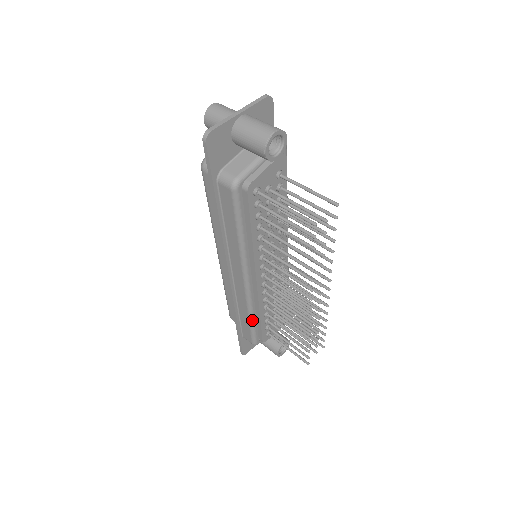
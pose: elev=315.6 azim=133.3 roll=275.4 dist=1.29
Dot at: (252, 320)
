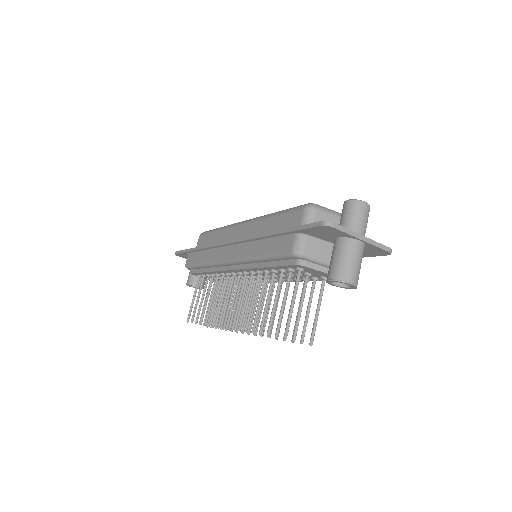
Dot at: (202, 266)
